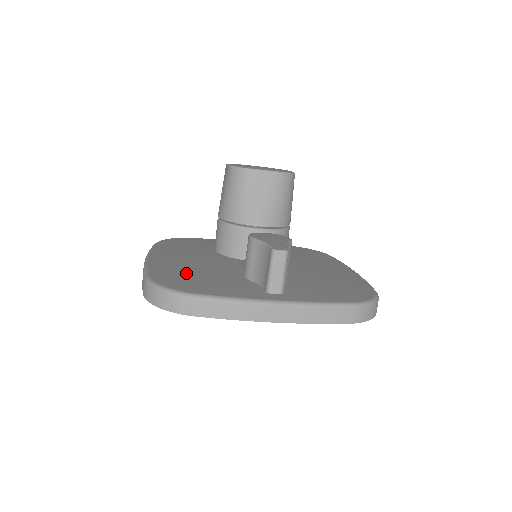
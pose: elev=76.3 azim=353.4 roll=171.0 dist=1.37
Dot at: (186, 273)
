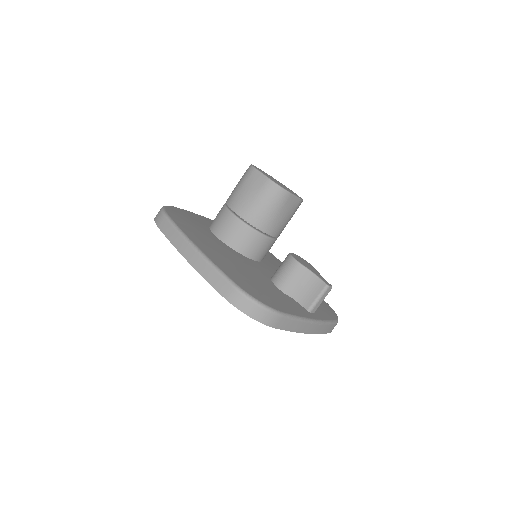
Dot at: (248, 280)
